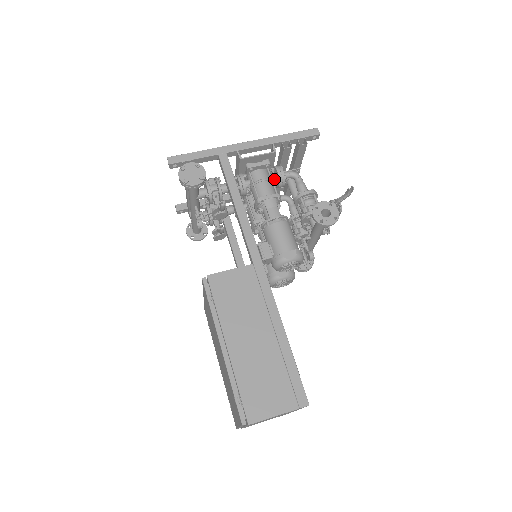
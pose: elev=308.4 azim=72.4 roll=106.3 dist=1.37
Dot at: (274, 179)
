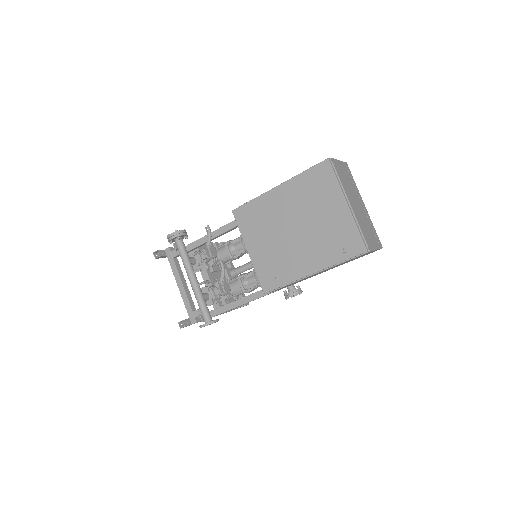
Dot at: occluded
